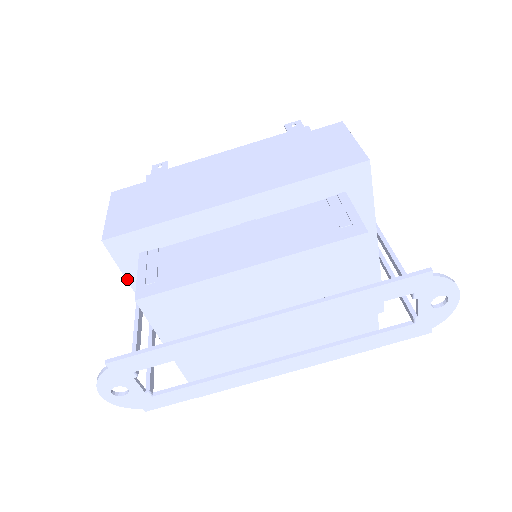
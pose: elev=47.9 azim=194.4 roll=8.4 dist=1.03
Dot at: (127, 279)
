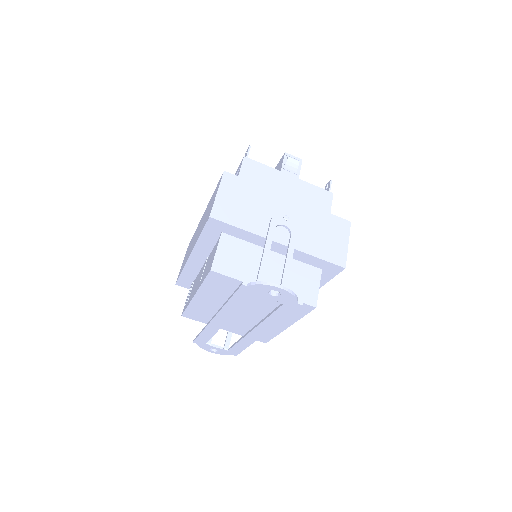
Dot at: occluded
